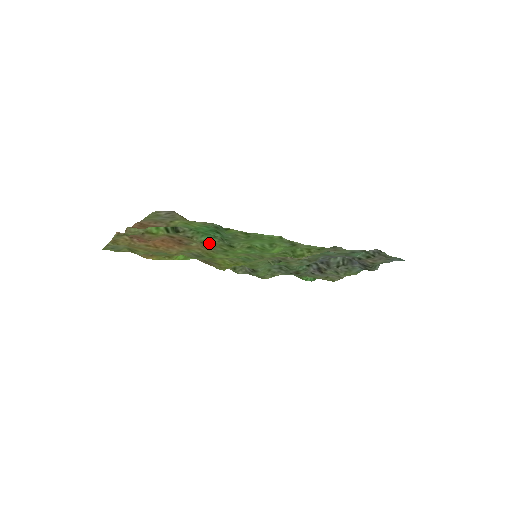
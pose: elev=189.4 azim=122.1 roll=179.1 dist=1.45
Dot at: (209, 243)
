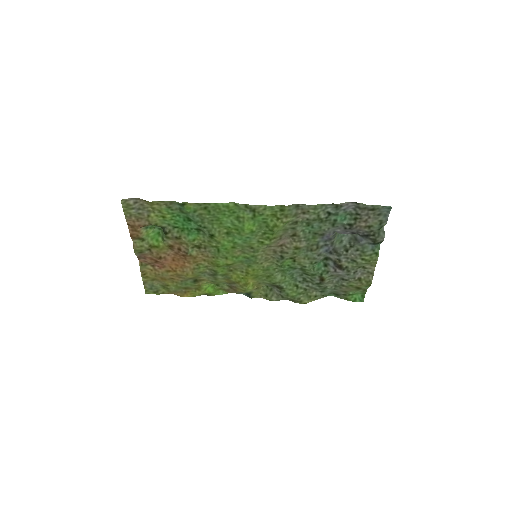
Dot at: (200, 244)
